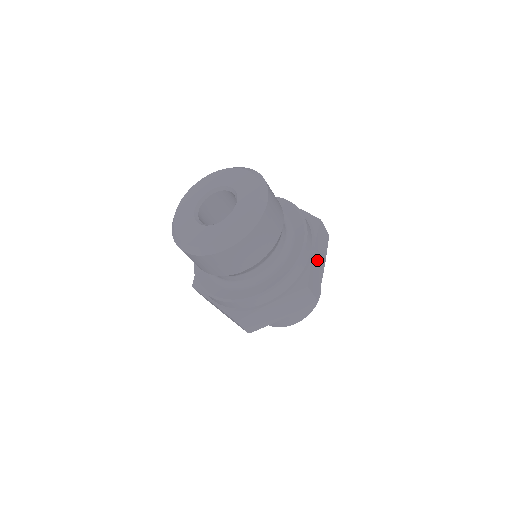
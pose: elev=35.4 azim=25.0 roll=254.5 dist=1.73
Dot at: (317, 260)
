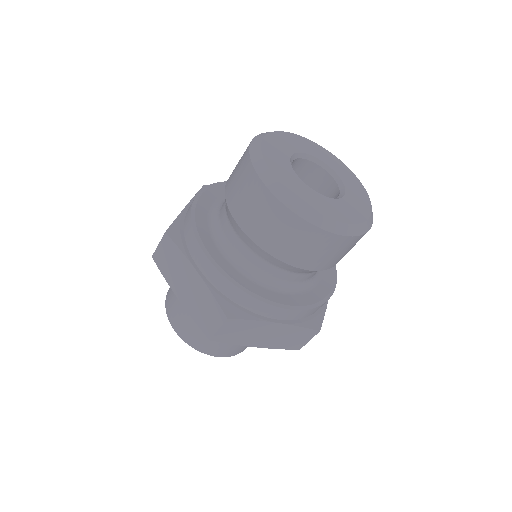
Dot at: occluded
